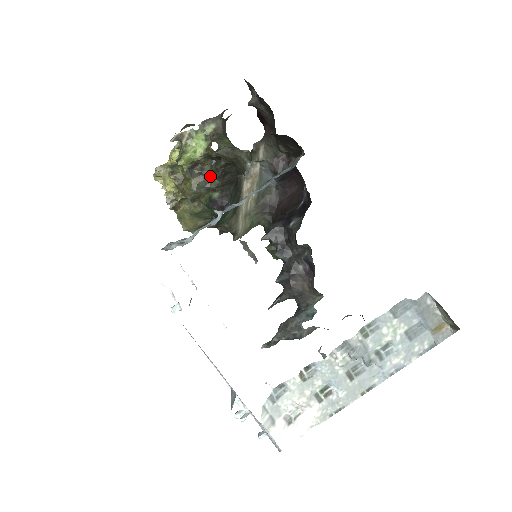
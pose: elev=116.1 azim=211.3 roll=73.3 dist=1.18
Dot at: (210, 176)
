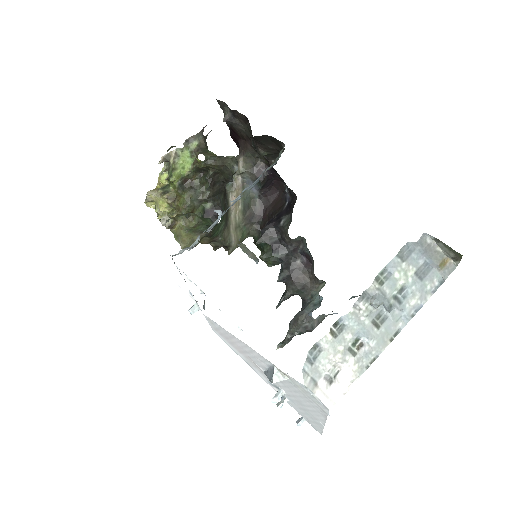
Dot at: (200, 188)
